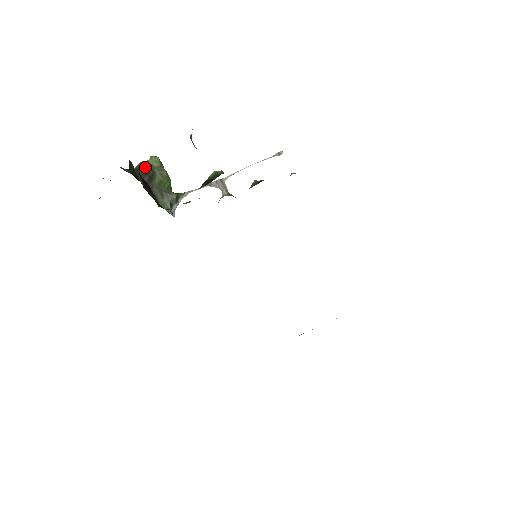
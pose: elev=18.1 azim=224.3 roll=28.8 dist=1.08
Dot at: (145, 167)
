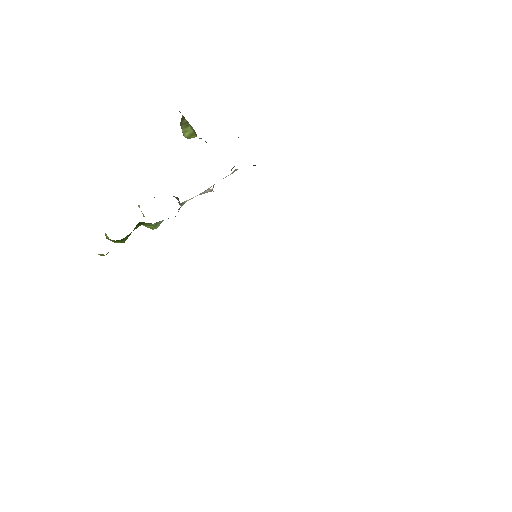
Dot at: occluded
